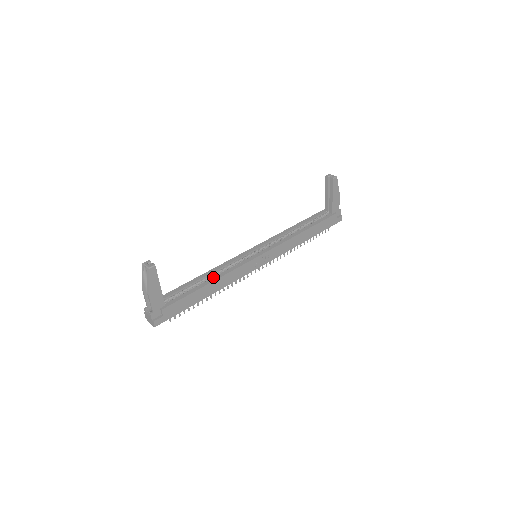
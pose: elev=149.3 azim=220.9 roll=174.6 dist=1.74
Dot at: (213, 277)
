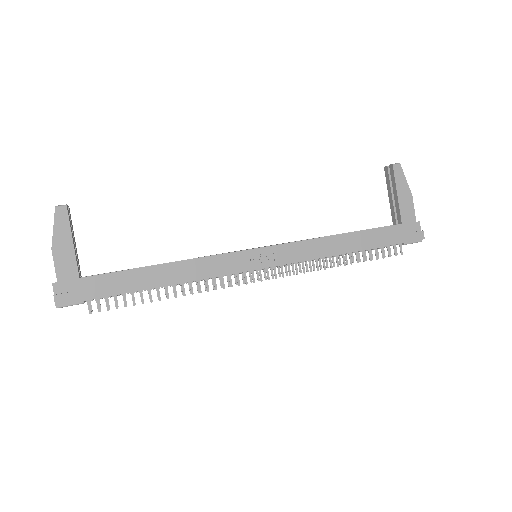
Dot at: (171, 262)
